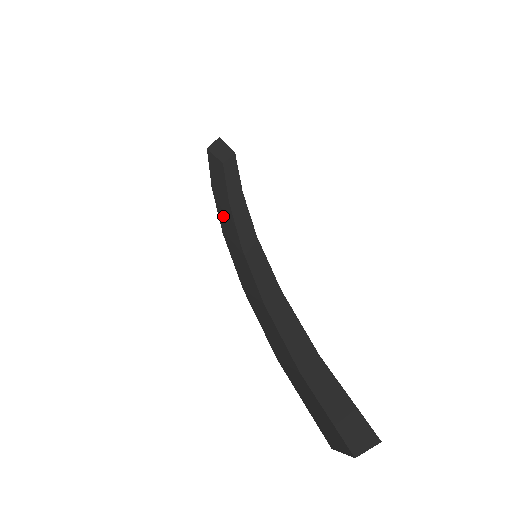
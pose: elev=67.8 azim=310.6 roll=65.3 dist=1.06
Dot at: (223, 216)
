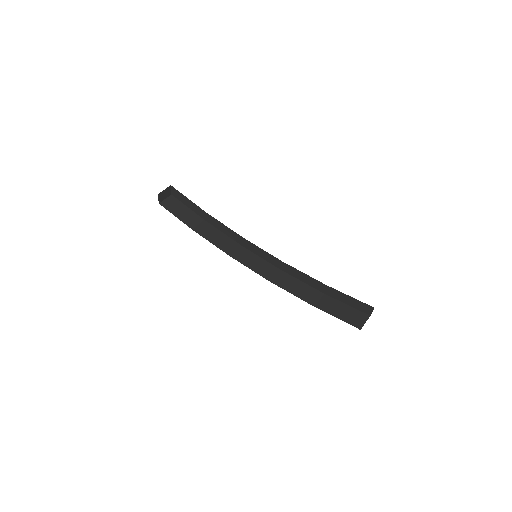
Dot at: (216, 241)
